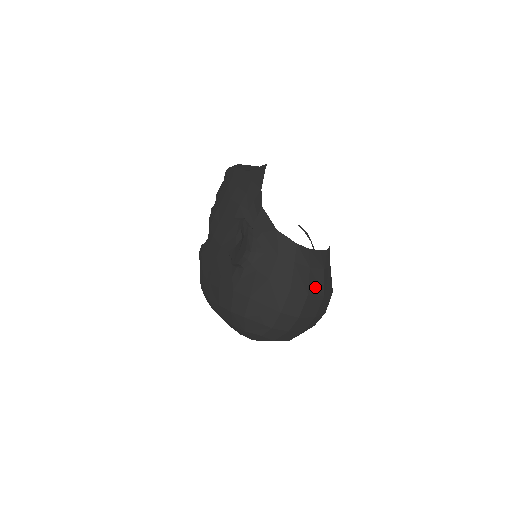
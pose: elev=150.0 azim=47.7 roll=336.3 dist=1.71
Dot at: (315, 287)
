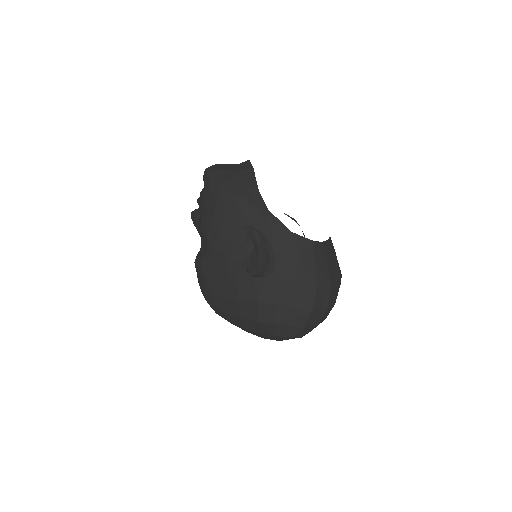
Dot at: (334, 277)
